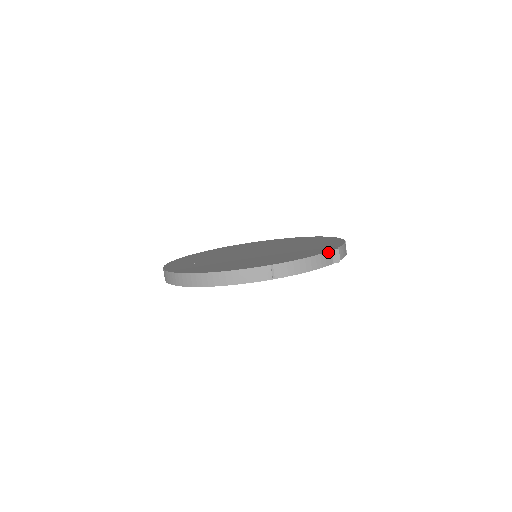
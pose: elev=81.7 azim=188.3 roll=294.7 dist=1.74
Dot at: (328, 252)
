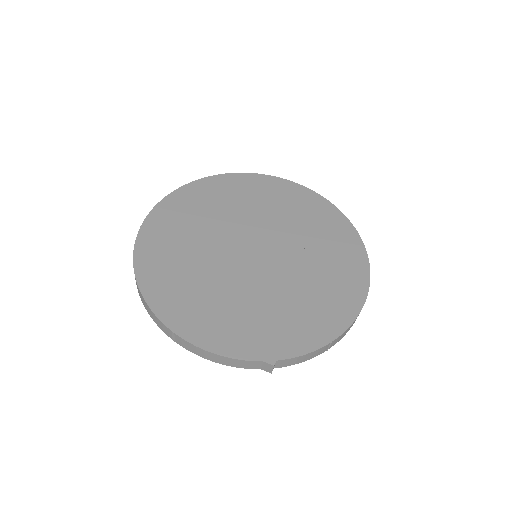
Dot at: (255, 361)
